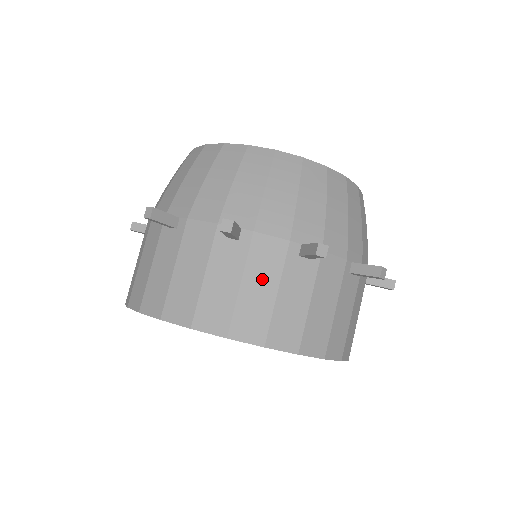
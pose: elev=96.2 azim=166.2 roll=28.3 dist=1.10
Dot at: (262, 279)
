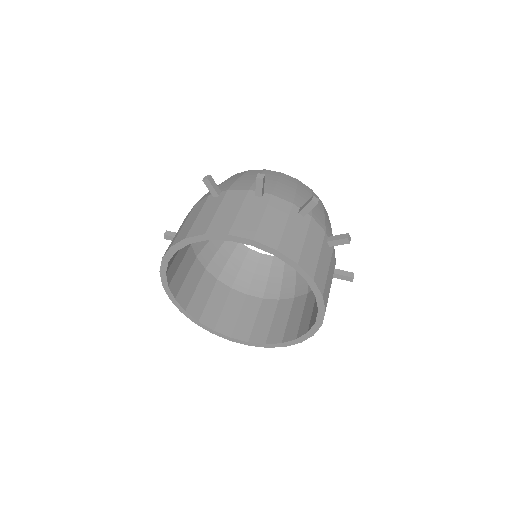
Dot at: (276, 217)
